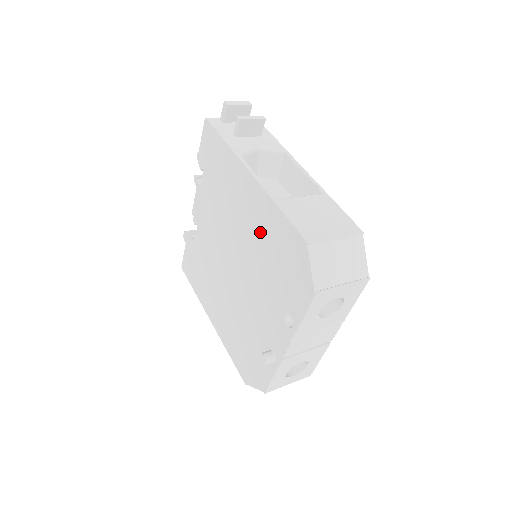
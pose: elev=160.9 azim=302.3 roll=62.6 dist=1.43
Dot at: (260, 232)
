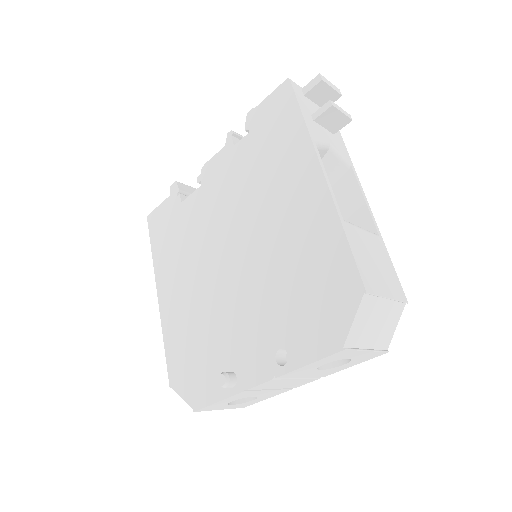
Dot at: (298, 242)
